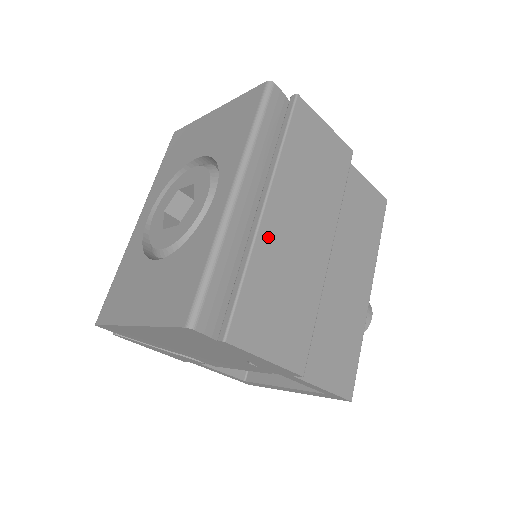
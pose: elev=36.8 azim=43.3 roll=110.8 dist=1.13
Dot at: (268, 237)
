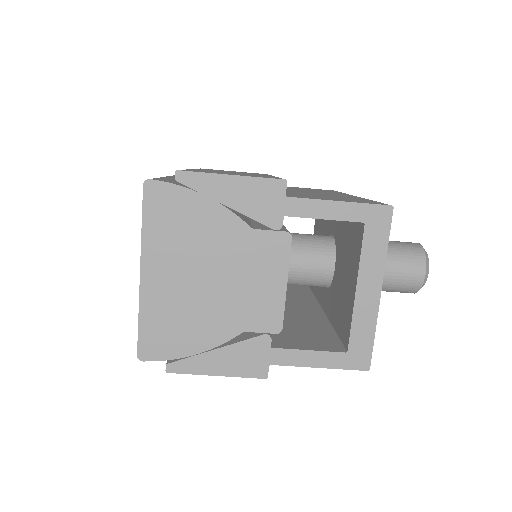
Dot at: occluded
